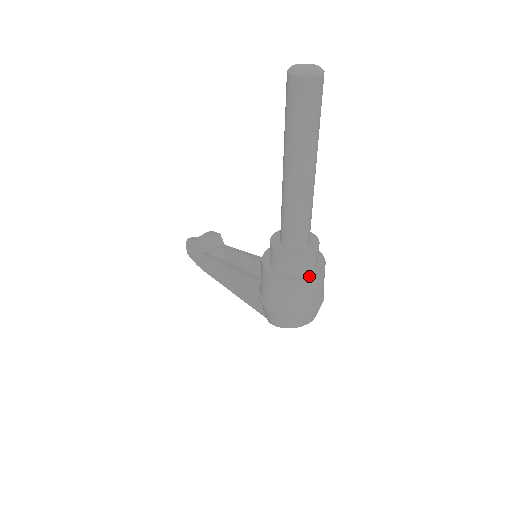
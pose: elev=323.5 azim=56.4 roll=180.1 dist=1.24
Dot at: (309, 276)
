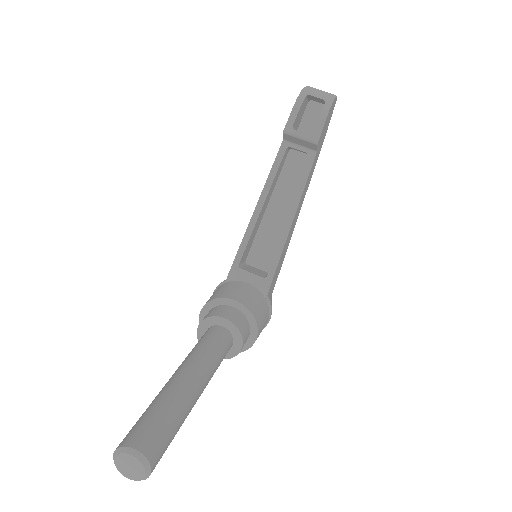
Dot at: occluded
